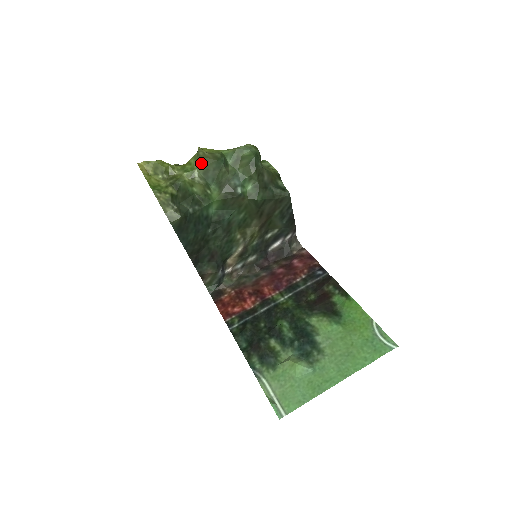
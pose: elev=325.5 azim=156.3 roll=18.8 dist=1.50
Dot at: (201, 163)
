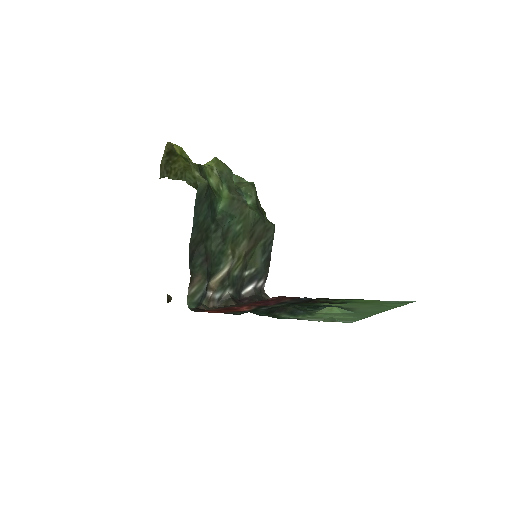
Dot at: (219, 164)
